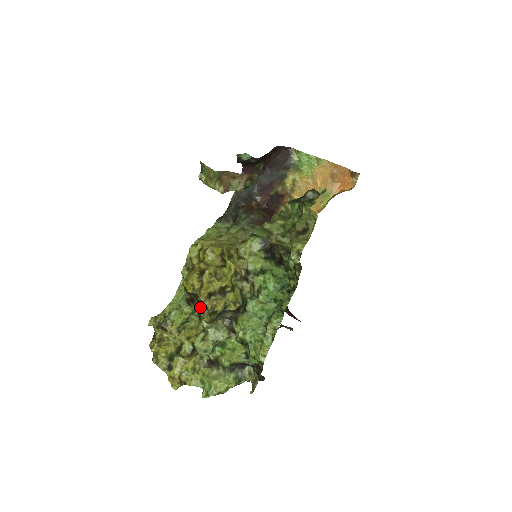
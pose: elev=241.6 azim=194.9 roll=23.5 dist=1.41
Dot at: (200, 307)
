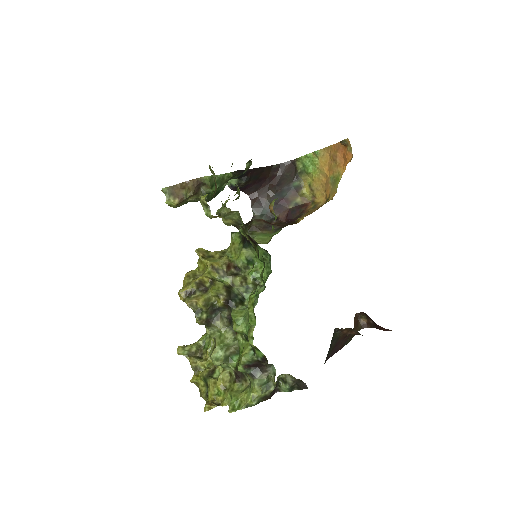
Dot at: occluded
